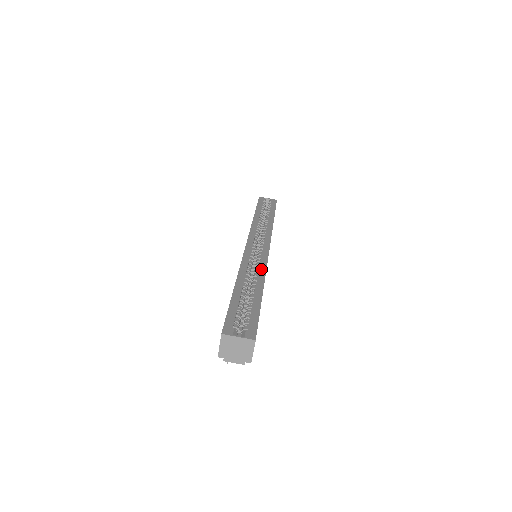
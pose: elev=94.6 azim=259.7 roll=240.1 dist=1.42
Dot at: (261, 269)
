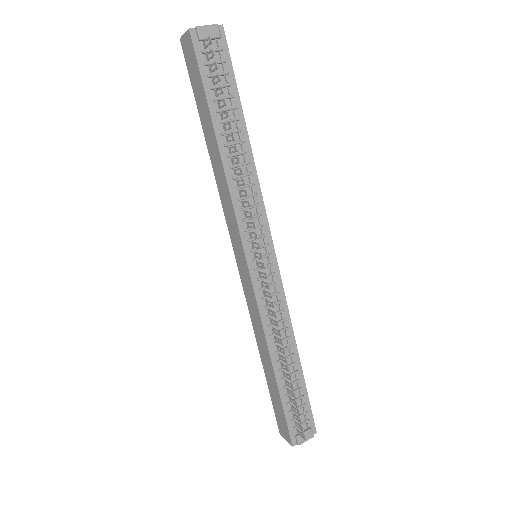
Dot at: occluded
